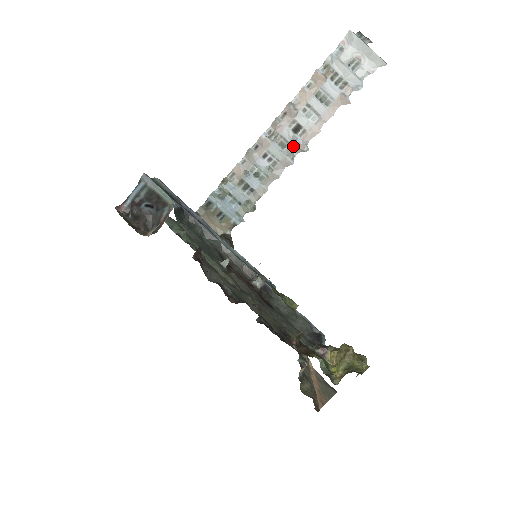
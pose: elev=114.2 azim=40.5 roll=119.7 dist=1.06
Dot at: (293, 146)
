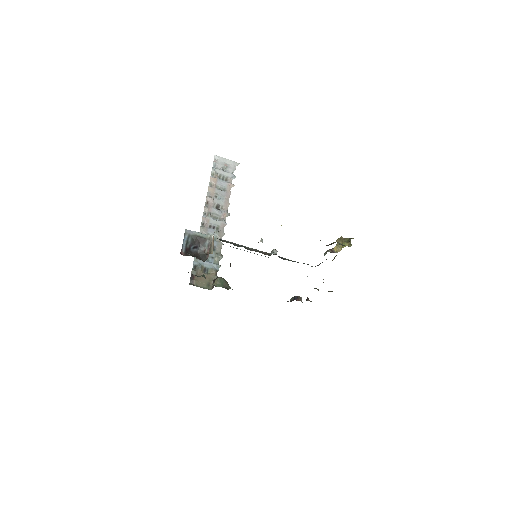
Dot at: (221, 216)
